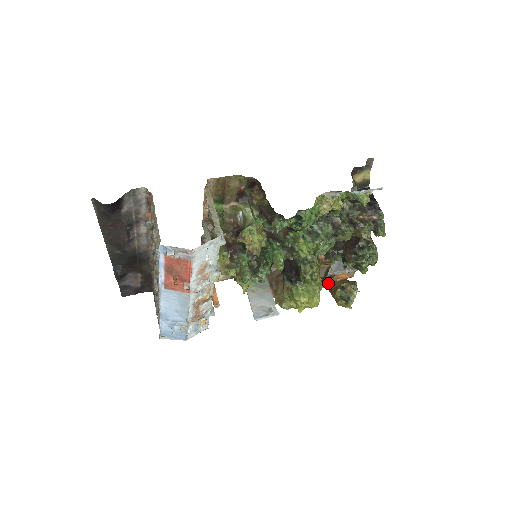
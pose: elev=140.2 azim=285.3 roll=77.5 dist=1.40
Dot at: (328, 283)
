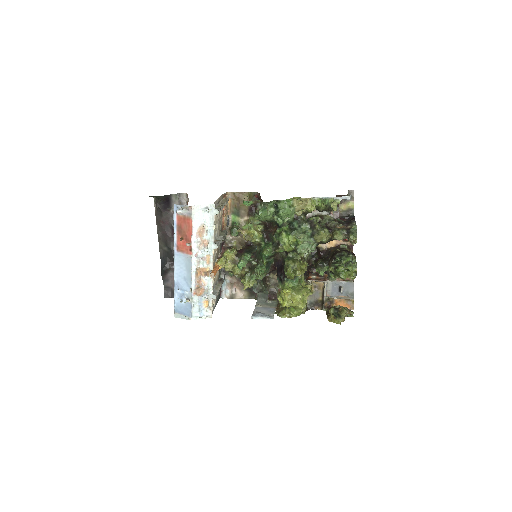
Dot at: (327, 309)
